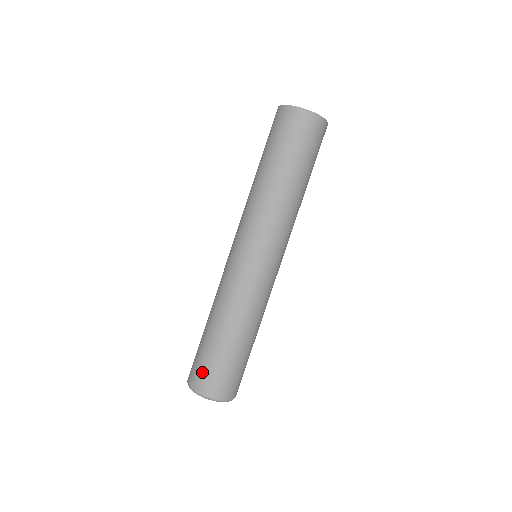
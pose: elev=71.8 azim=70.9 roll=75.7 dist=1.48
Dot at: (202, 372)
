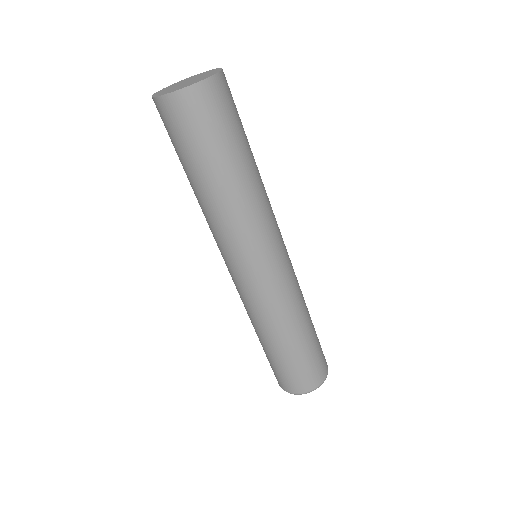
Dot at: (282, 379)
